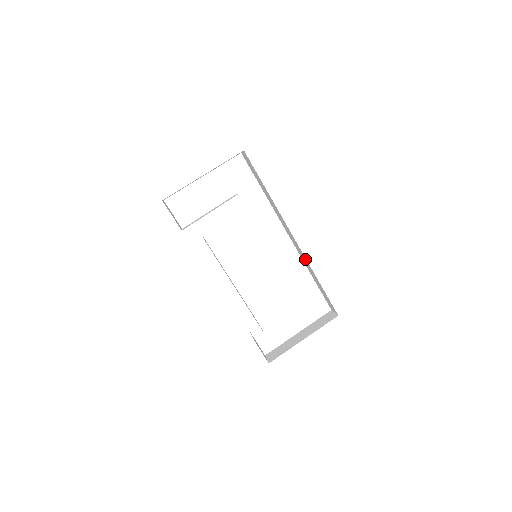
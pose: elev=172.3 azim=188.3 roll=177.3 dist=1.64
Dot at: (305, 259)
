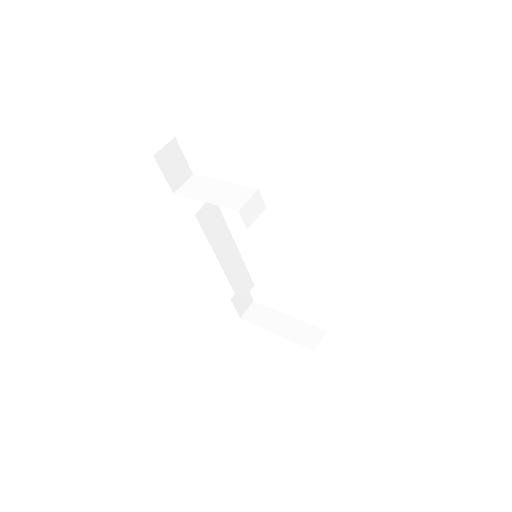
Dot at: occluded
